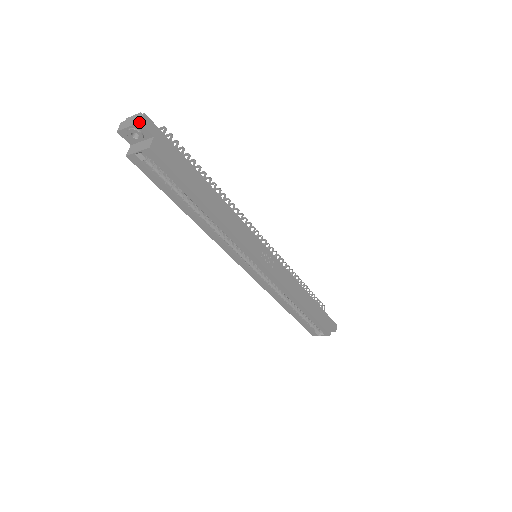
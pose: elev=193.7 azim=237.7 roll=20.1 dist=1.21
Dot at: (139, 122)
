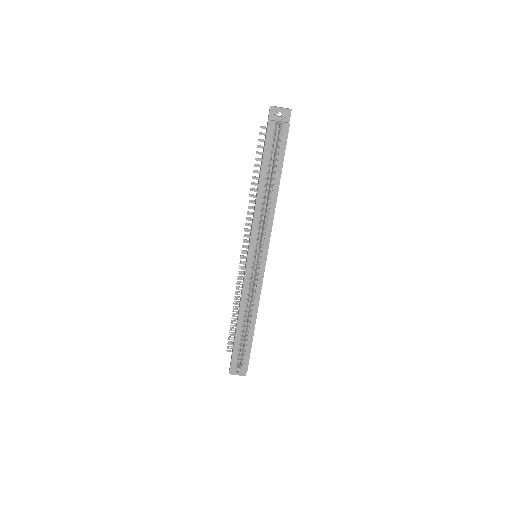
Dot at: (291, 109)
